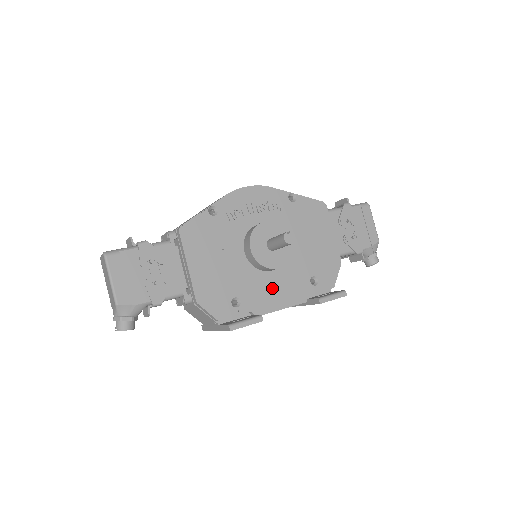
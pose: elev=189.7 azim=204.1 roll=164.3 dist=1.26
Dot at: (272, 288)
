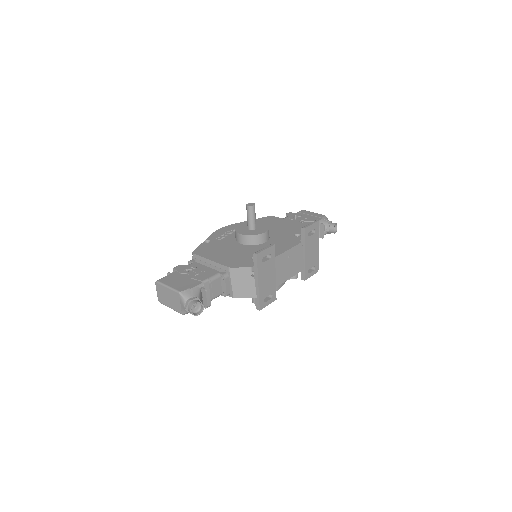
Dot at: occluded
